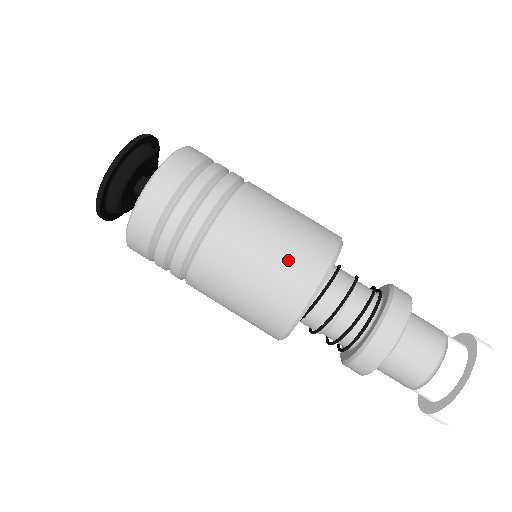
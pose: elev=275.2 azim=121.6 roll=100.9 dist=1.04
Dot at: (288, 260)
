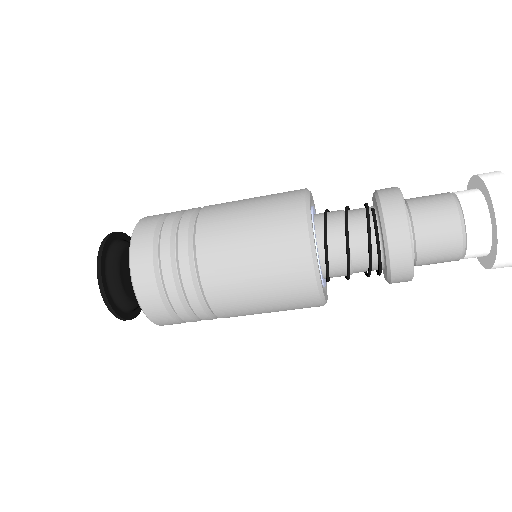
Dot at: (283, 297)
